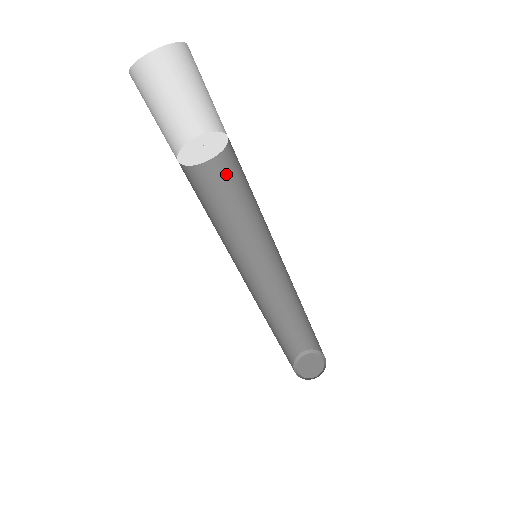
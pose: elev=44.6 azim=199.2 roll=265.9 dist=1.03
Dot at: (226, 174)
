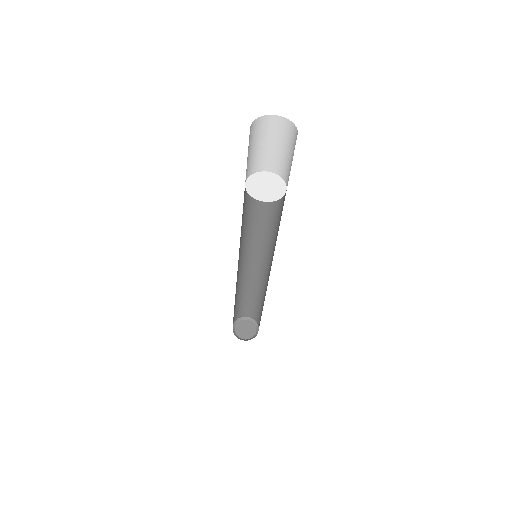
Dot at: (276, 203)
